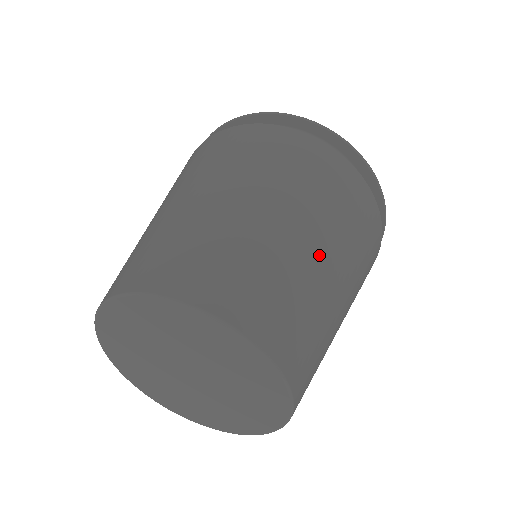
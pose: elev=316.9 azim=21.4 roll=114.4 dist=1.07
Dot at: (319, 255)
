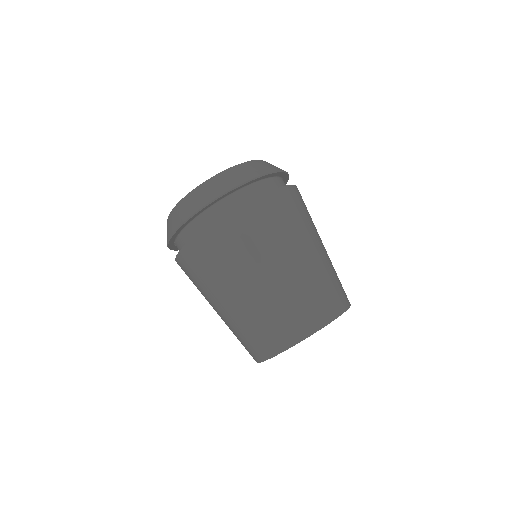
Dot at: (321, 250)
